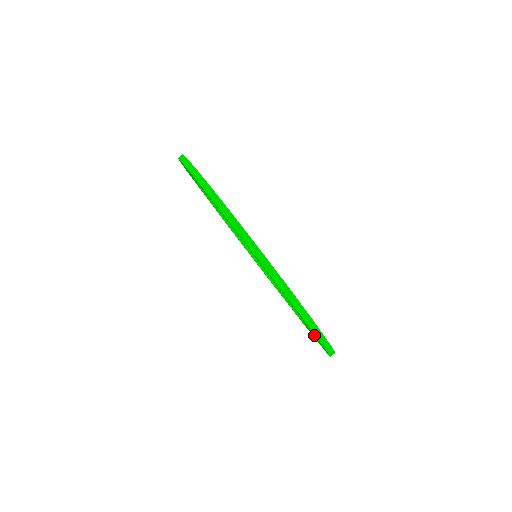
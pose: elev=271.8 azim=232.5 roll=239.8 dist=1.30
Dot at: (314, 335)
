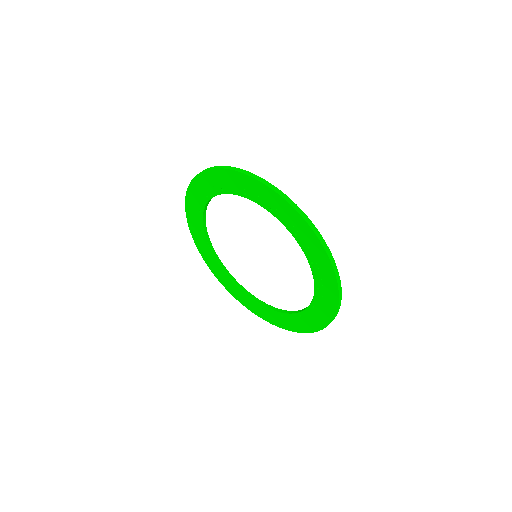
Dot at: (321, 271)
